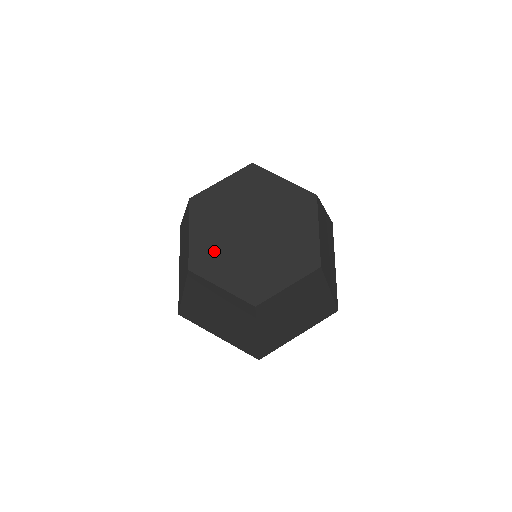
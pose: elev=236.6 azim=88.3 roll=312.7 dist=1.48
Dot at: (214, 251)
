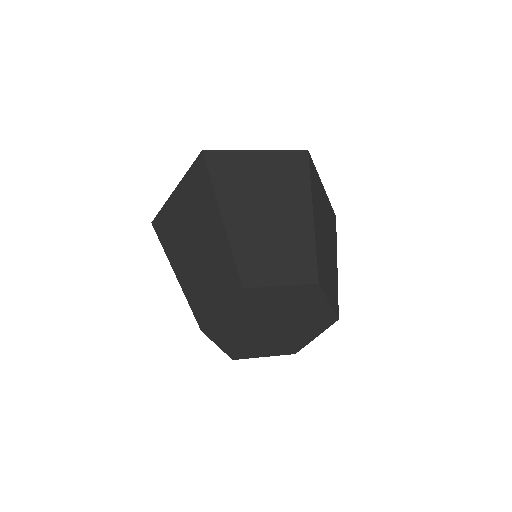
Dot at: (231, 327)
